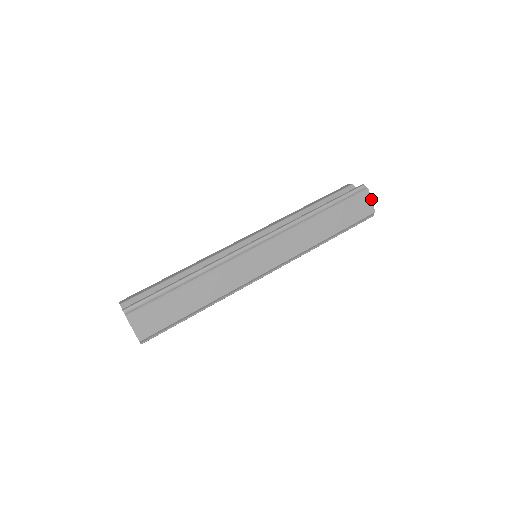
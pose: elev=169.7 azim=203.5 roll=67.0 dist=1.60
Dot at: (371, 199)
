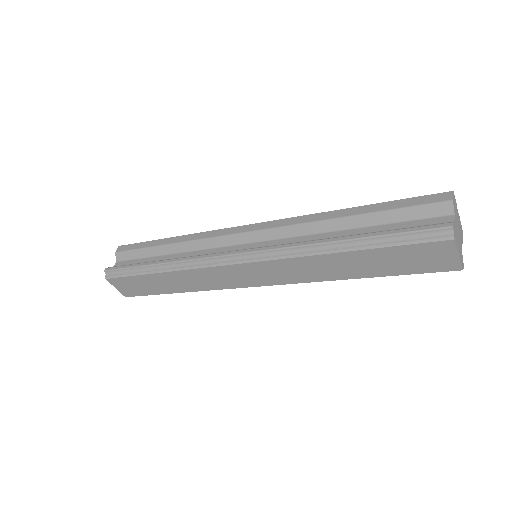
Dot at: (457, 253)
